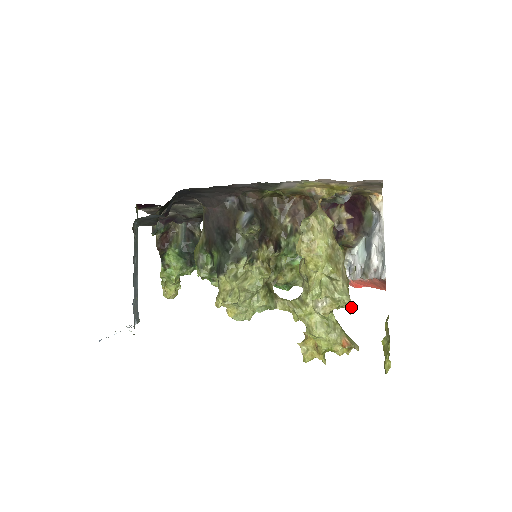
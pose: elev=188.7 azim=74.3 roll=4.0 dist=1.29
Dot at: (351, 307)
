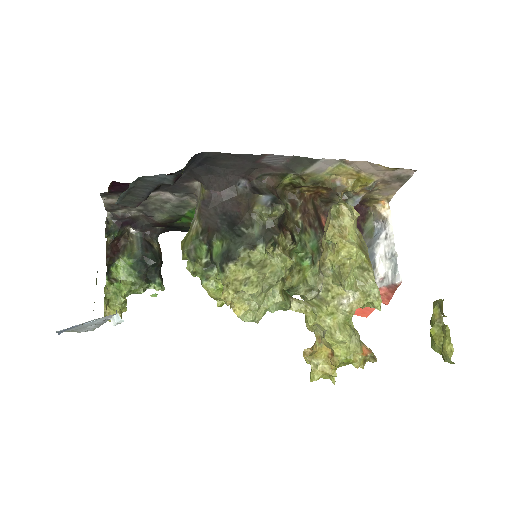
Dot at: occluded
